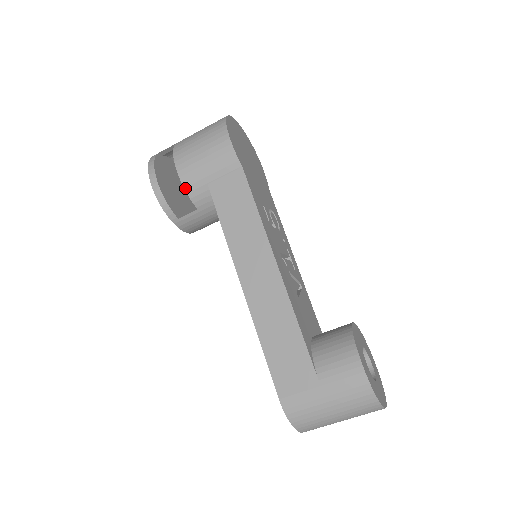
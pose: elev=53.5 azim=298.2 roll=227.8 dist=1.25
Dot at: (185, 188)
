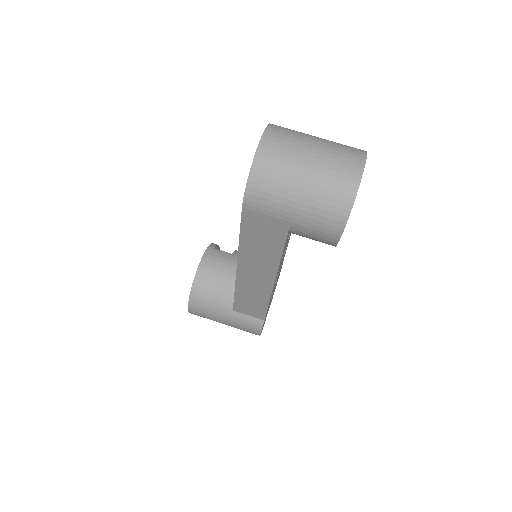
Dot at: occluded
